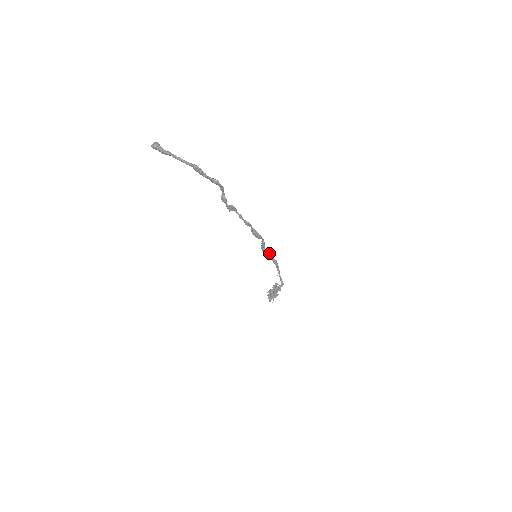
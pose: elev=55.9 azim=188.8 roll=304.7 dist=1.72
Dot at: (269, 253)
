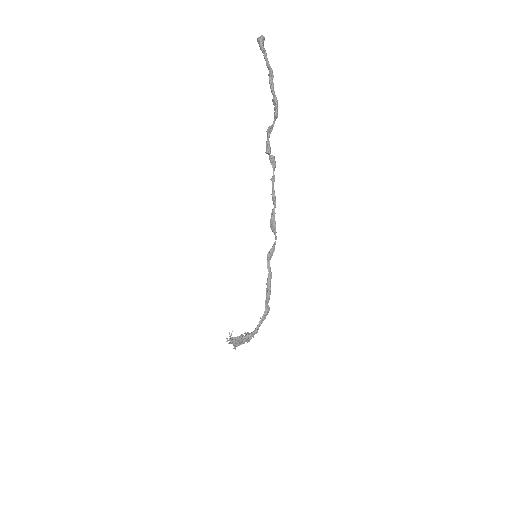
Dot at: occluded
